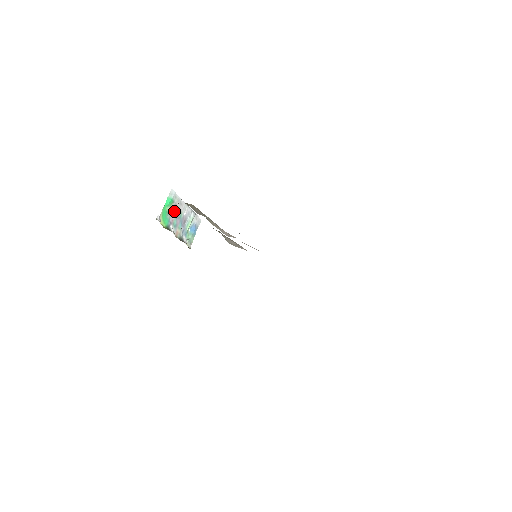
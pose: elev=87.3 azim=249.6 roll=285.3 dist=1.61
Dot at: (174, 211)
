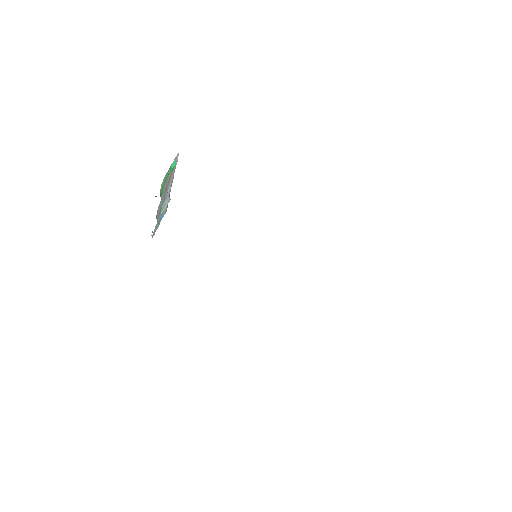
Dot at: (168, 182)
